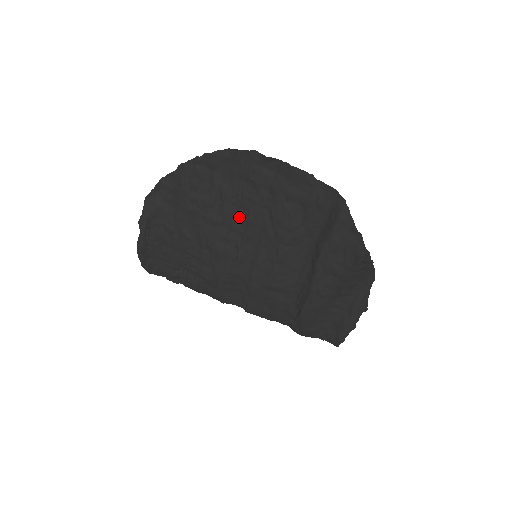
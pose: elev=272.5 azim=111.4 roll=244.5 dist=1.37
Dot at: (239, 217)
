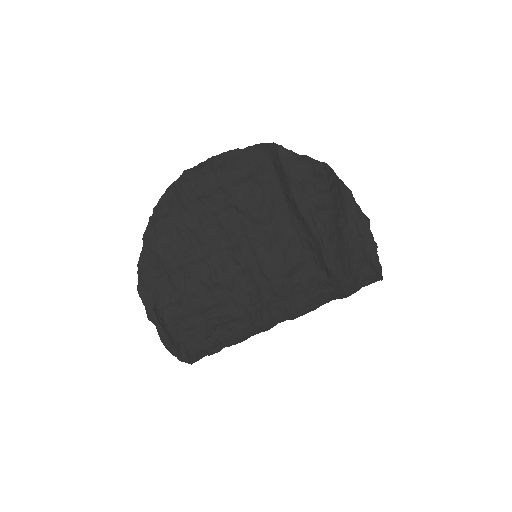
Dot at: (217, 235)
